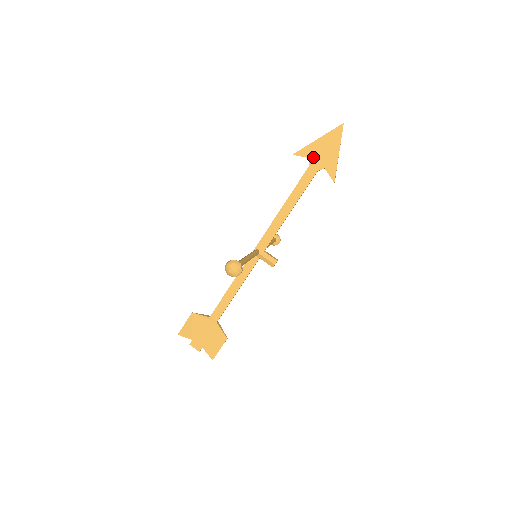
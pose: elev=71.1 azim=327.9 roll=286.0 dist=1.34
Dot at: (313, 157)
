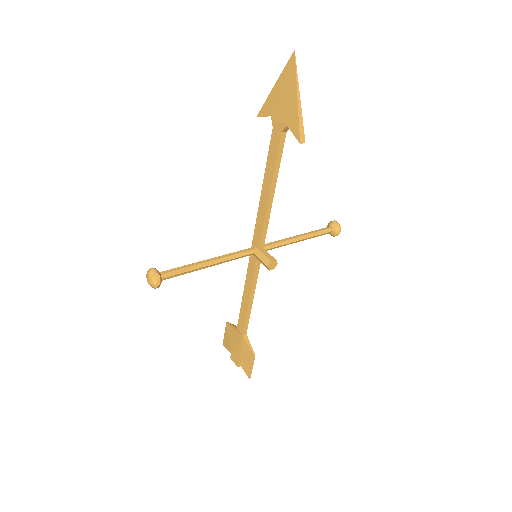
Dot at: (274, 113)
